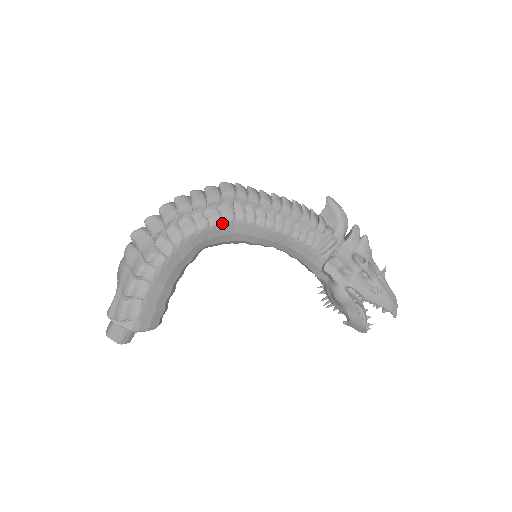
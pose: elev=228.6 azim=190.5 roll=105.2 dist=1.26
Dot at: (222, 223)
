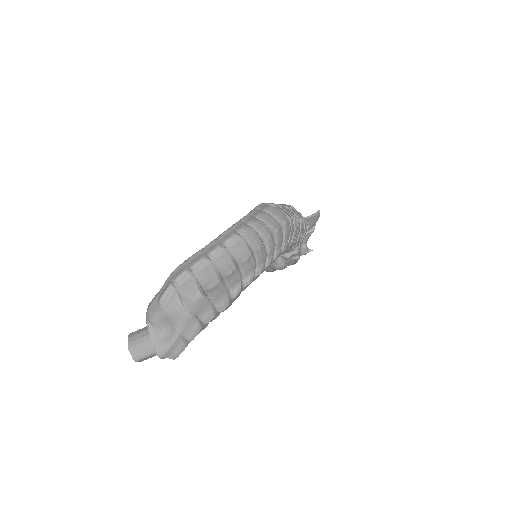
Dot at: occluded
